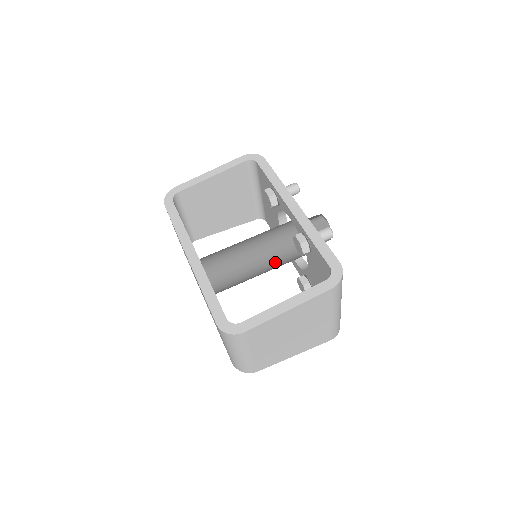
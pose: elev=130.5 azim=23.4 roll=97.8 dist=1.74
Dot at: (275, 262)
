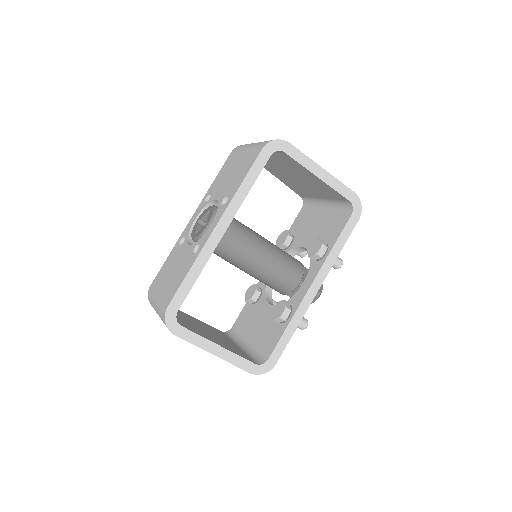
Dot at: (258, 279)
